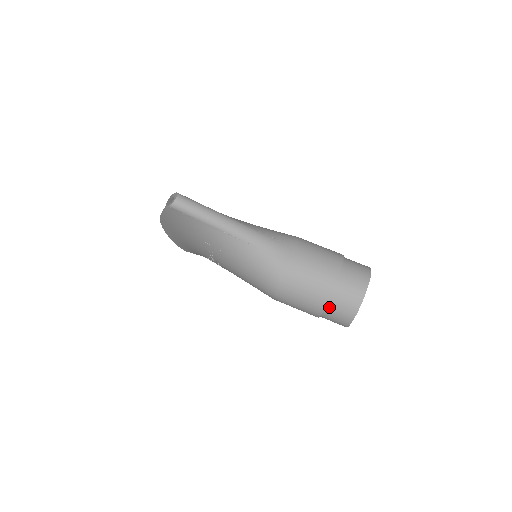
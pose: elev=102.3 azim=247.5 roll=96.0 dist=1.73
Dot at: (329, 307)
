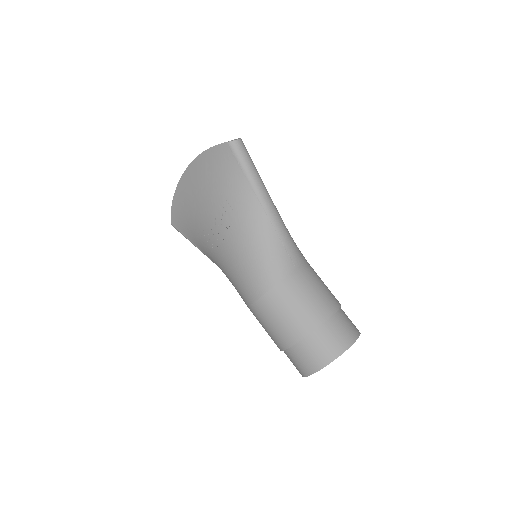
Dot at: (311, 338)
